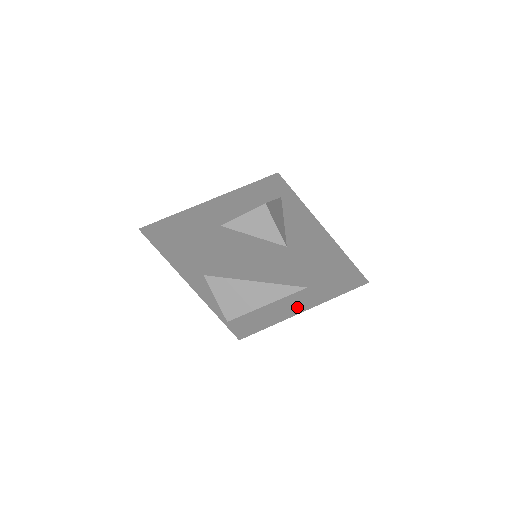
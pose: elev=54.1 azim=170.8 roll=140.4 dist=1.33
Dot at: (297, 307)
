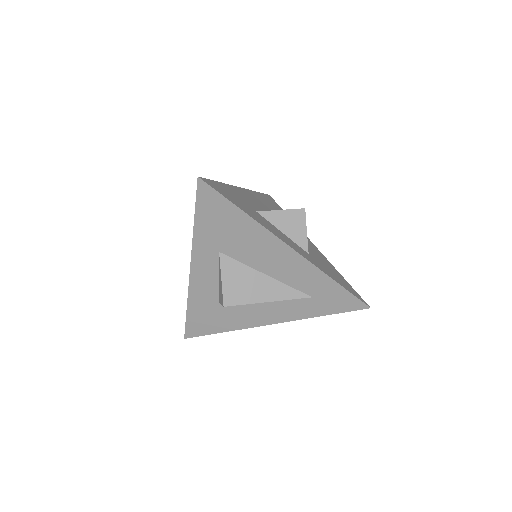
Dot at: (283, 315)
